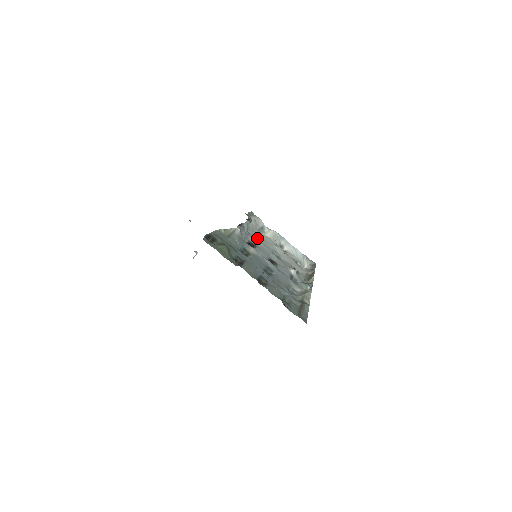
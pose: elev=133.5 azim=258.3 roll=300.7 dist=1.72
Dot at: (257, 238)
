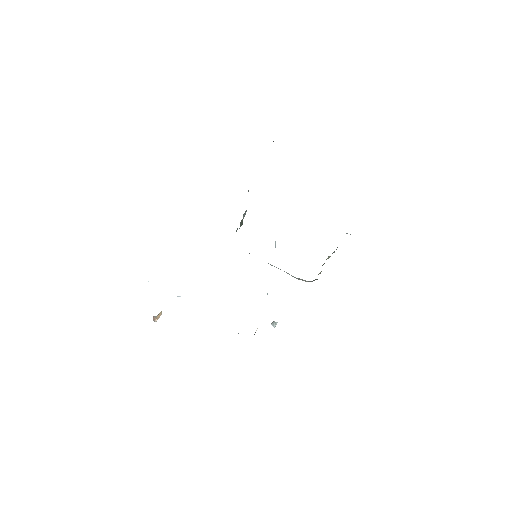
Dot at: occluded
